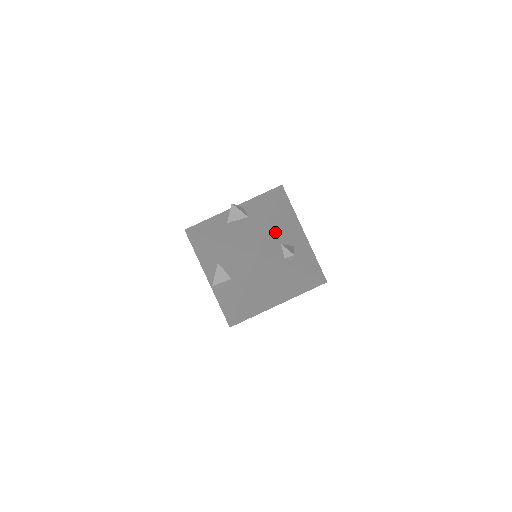
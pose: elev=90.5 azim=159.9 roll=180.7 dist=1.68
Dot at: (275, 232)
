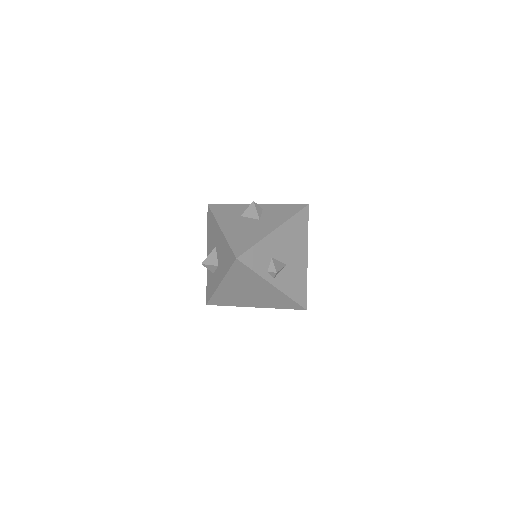
Dot at: (271, 245)
